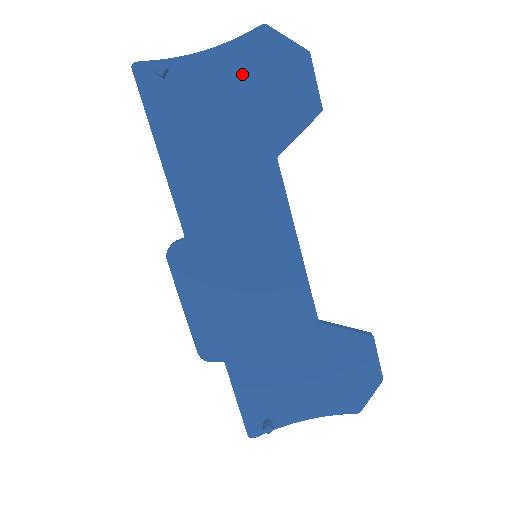
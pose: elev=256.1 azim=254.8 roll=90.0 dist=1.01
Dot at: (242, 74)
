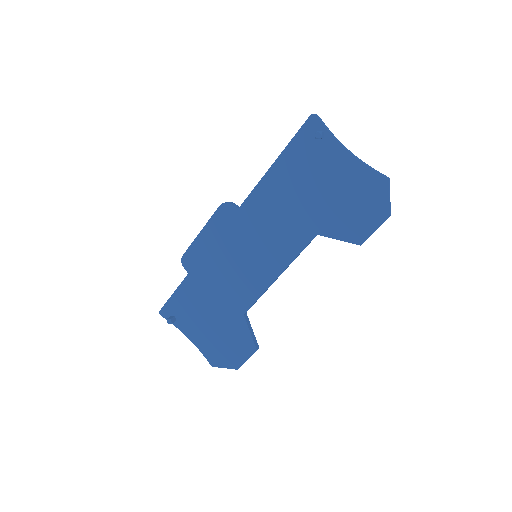
Dot at: (351, 184)
